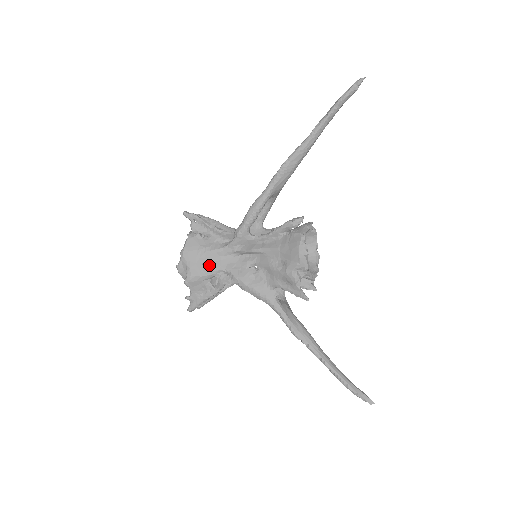
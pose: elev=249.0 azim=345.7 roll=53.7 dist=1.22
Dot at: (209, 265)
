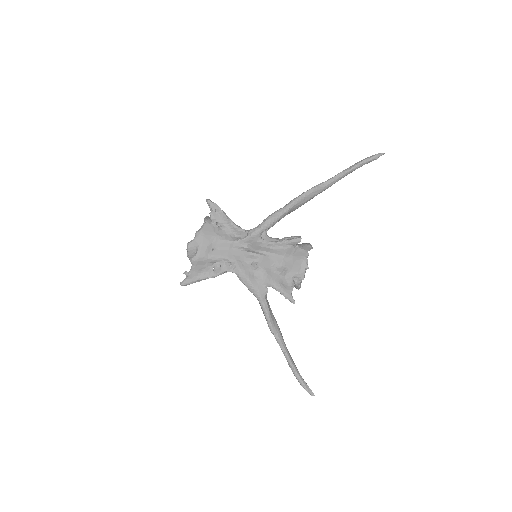
Dot at: (218, 251)
